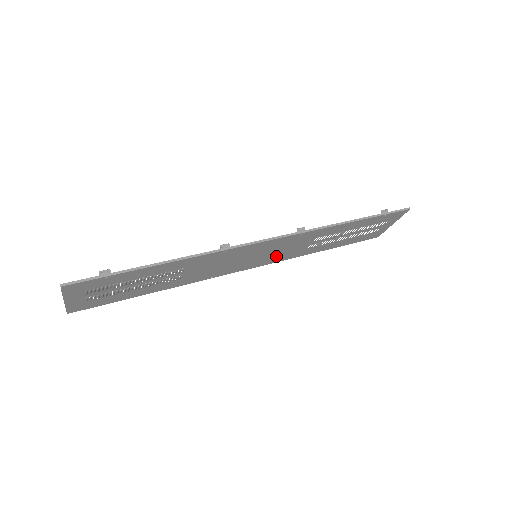
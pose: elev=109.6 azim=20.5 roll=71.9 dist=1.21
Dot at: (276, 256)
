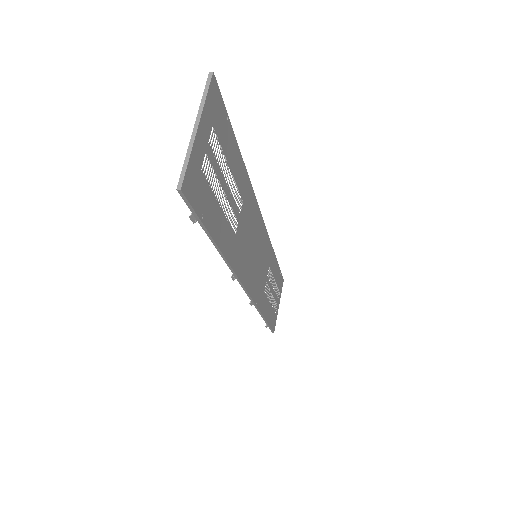
Dot at: (257, 282)
